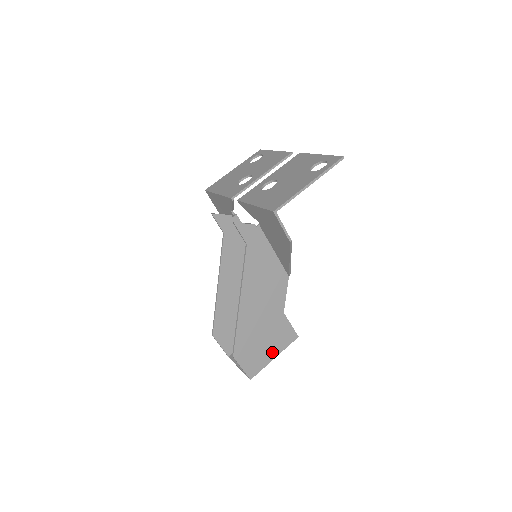
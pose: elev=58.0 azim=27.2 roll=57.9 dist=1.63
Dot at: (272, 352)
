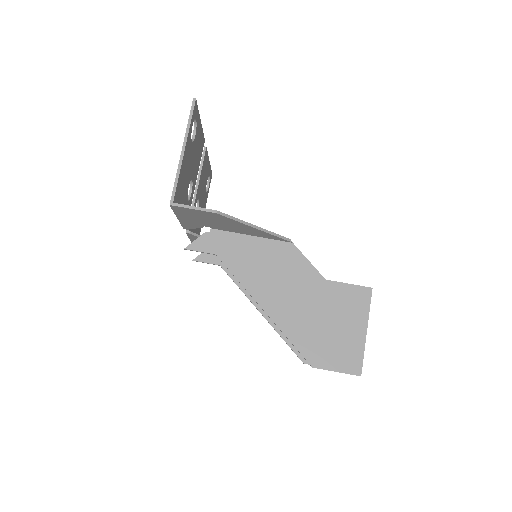
Dot at: (356, 328)
